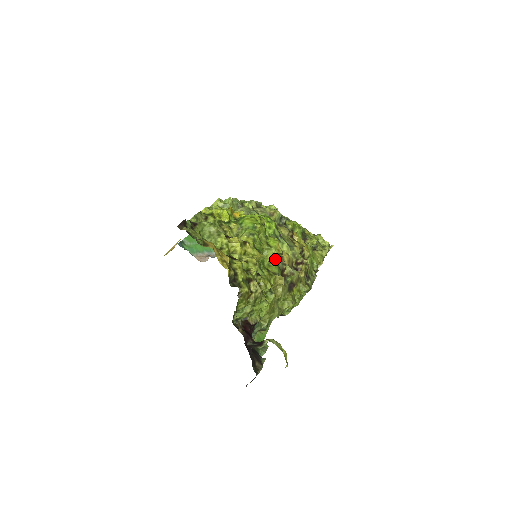
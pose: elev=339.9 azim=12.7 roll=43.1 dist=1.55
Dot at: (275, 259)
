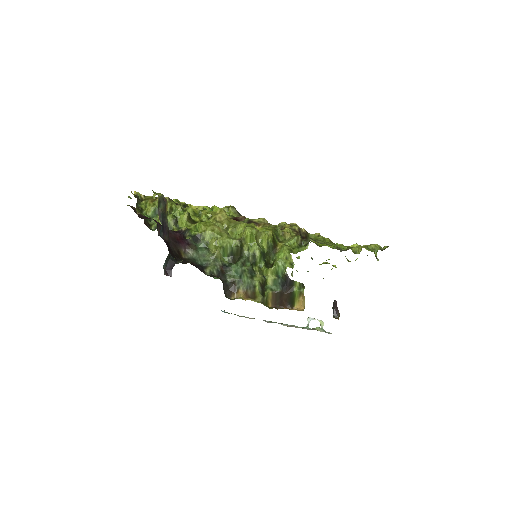
Dot at: occluded
